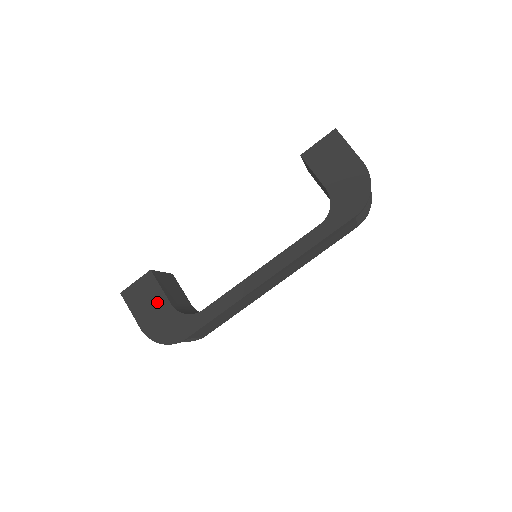
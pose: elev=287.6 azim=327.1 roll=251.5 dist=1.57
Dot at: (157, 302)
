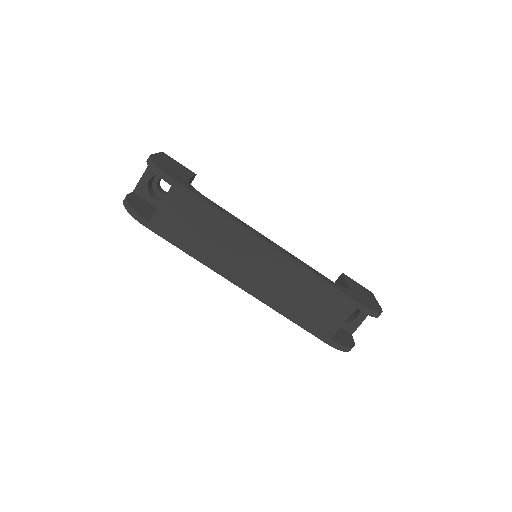
Dot at: (181, 171)
